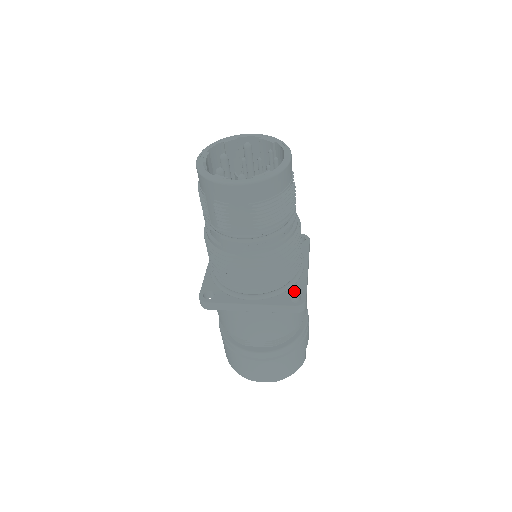
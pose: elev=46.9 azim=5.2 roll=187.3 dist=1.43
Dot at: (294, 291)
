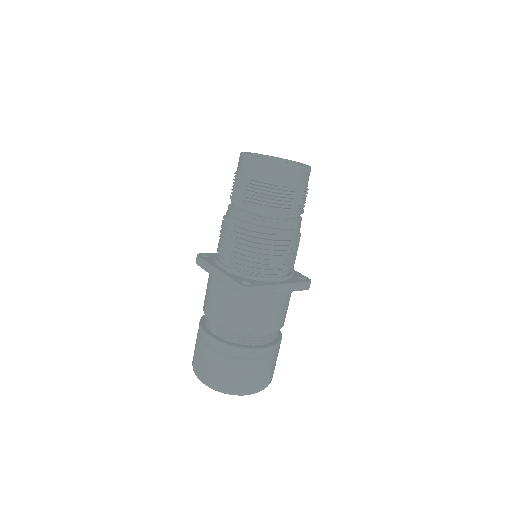
Dot at: (252, 282)
